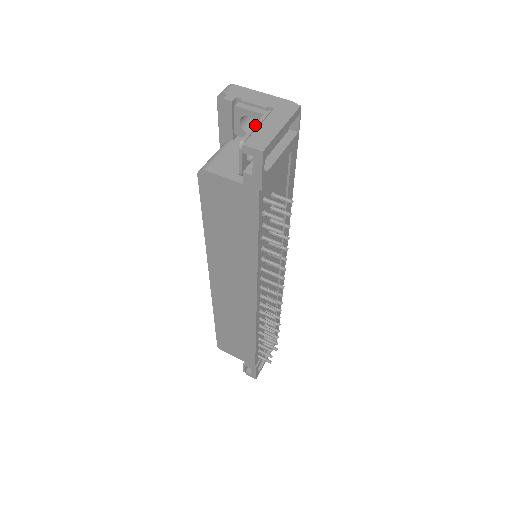
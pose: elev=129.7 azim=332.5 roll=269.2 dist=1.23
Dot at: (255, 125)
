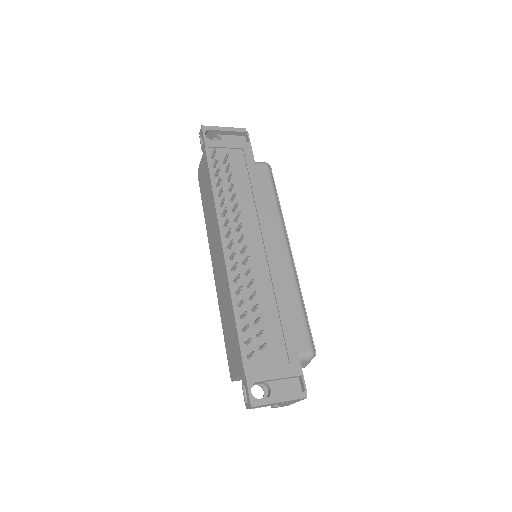
Dot at: occluded
